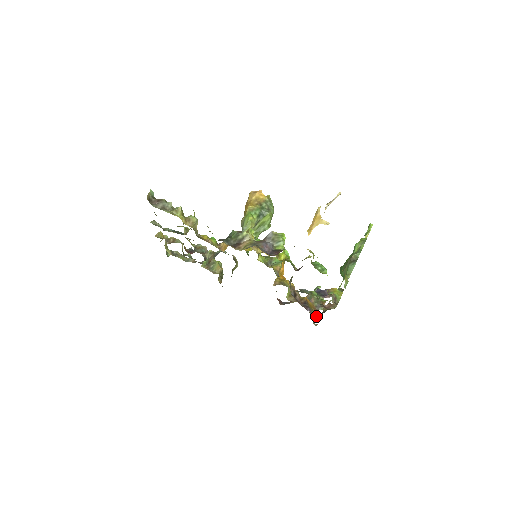
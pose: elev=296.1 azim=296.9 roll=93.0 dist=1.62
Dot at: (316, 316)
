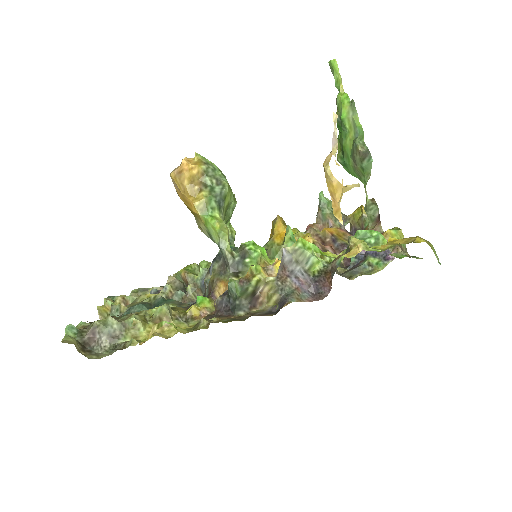
Dot at: occluded
